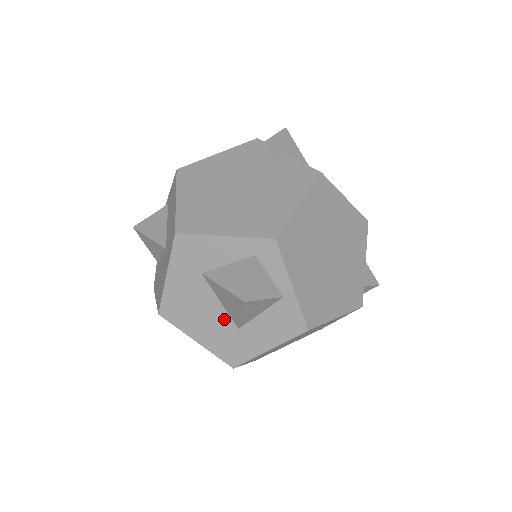
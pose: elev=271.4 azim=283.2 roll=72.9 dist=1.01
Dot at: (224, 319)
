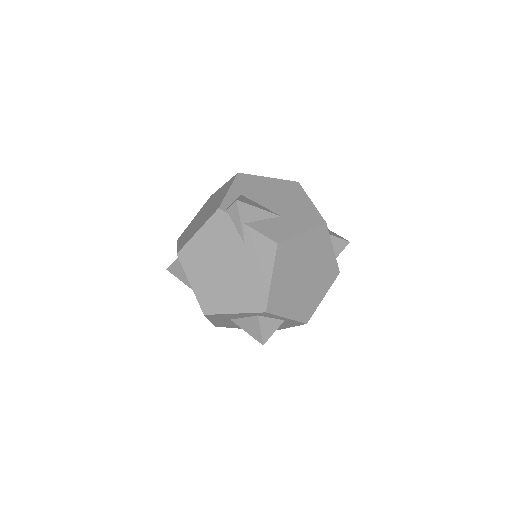
Dot at: occluded
